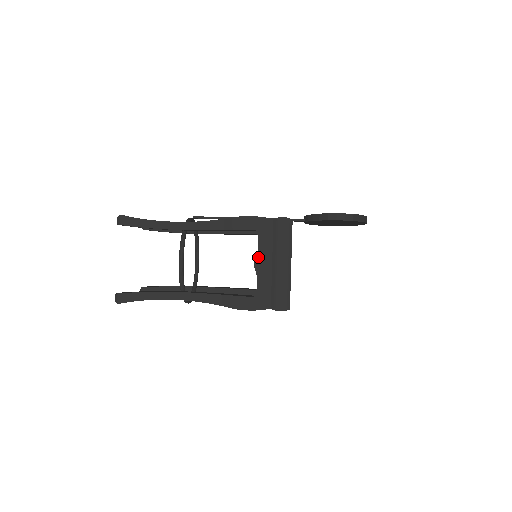
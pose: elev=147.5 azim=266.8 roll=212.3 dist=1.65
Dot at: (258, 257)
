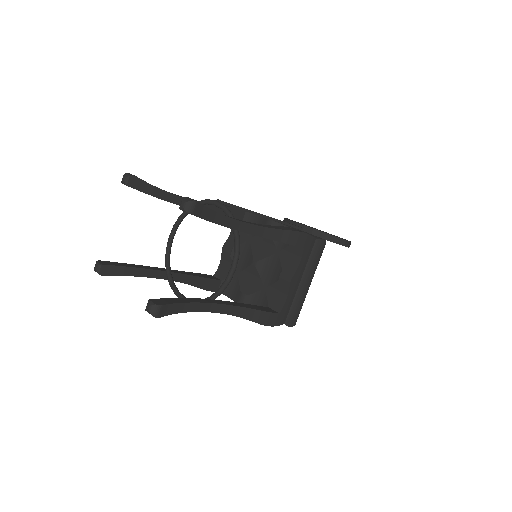
Dot at: (295, 275)
